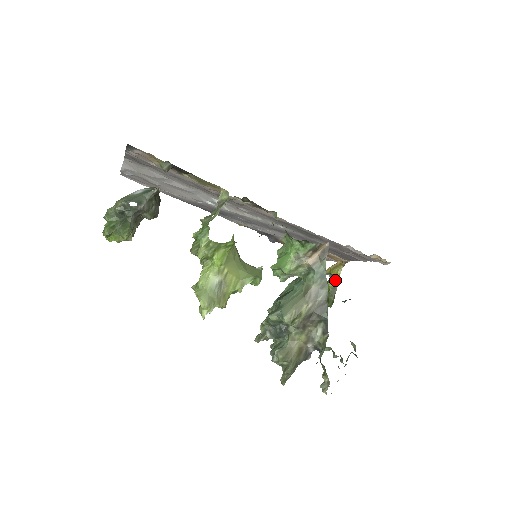
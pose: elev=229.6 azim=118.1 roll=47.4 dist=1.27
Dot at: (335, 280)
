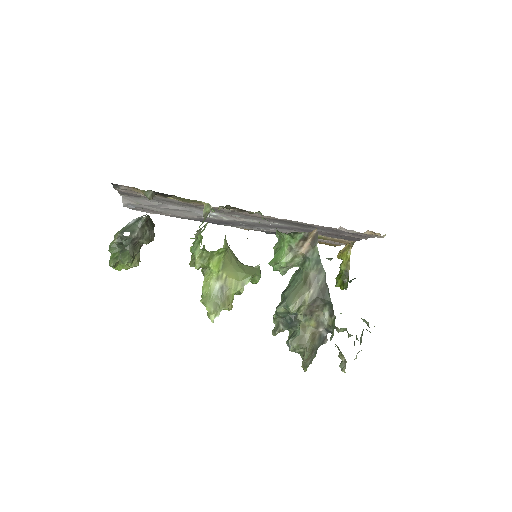
Dot at: (346, 263)
